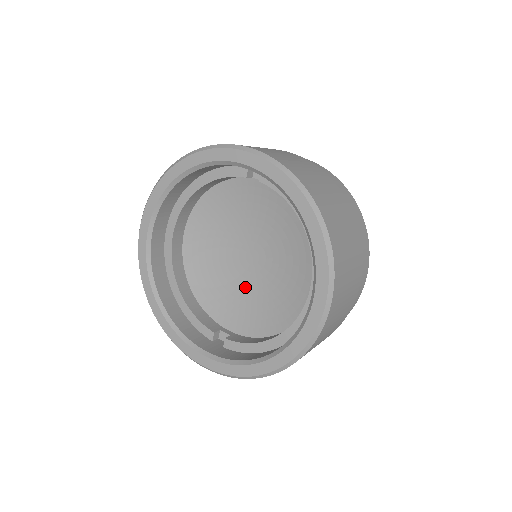
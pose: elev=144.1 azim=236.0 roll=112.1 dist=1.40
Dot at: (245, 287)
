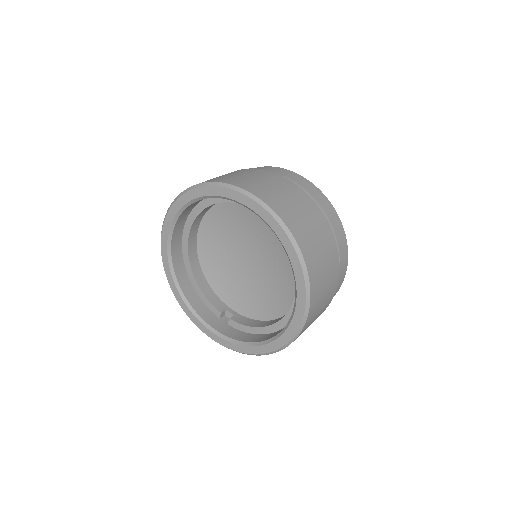
Dot at: (246, 279)
